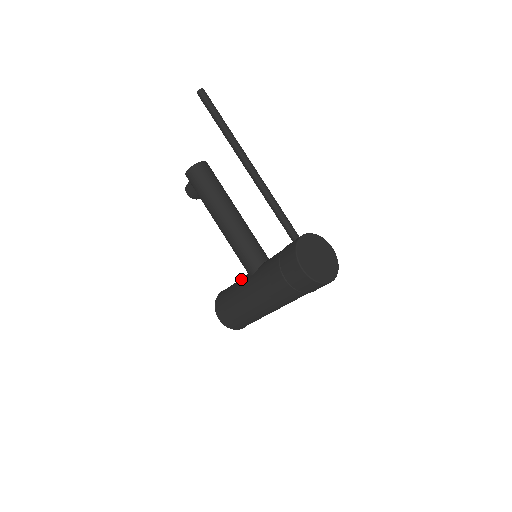
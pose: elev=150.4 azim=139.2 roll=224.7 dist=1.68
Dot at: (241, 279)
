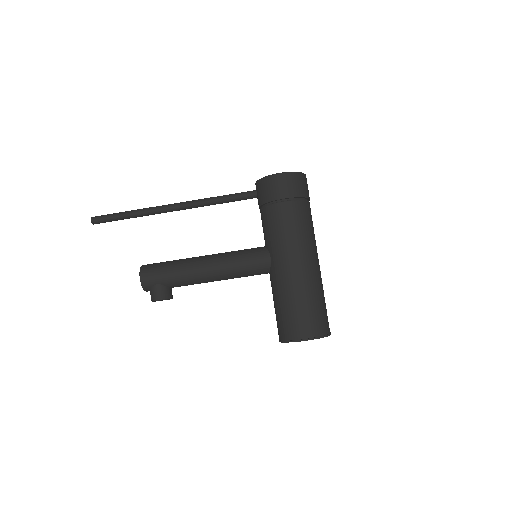
Dot at: (272, 286)
